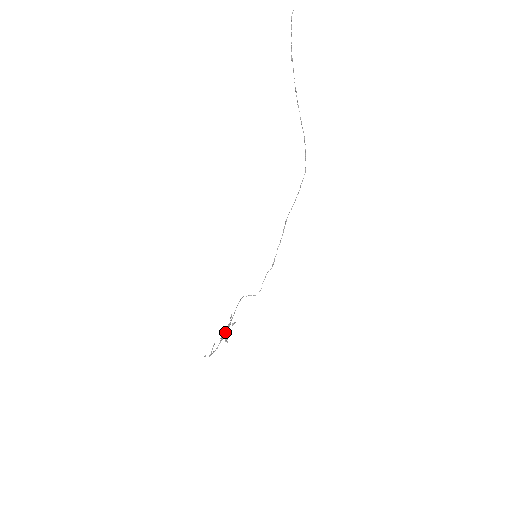
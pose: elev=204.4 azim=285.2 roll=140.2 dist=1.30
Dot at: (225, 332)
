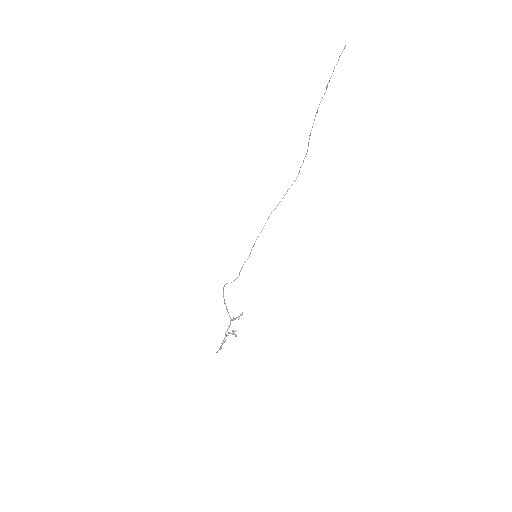
Dot at: (229, 326)
